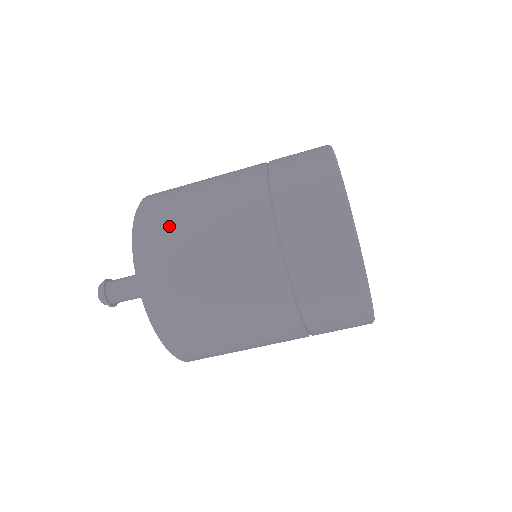
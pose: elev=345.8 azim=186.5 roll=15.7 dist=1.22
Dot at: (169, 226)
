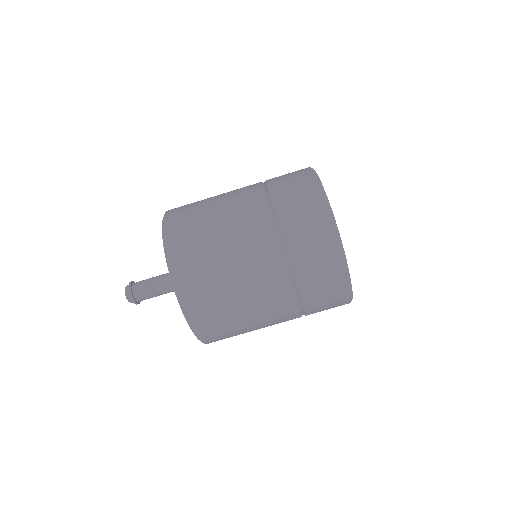
Dot at: (192, 219)
